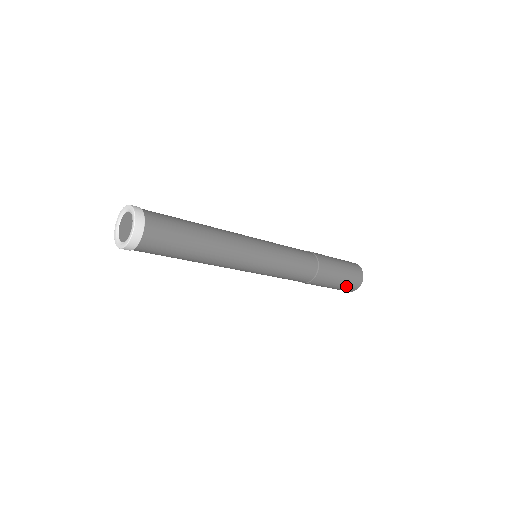
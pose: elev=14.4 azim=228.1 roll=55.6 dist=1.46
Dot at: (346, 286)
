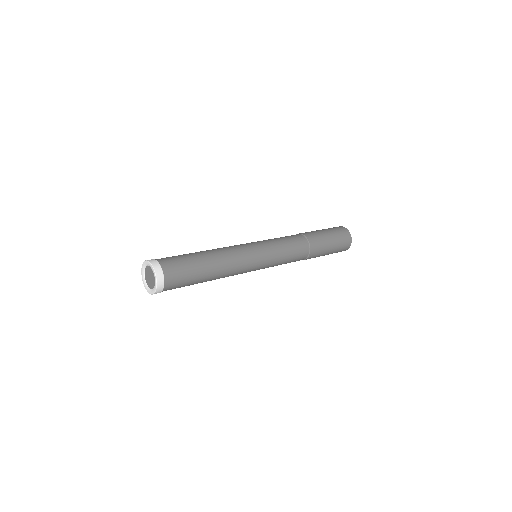
Dot at: (340, 248)
